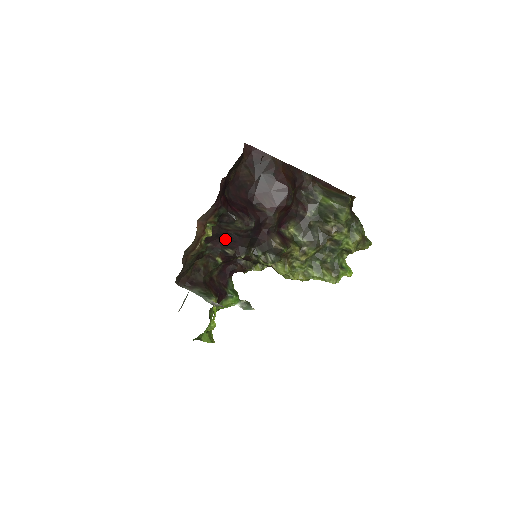
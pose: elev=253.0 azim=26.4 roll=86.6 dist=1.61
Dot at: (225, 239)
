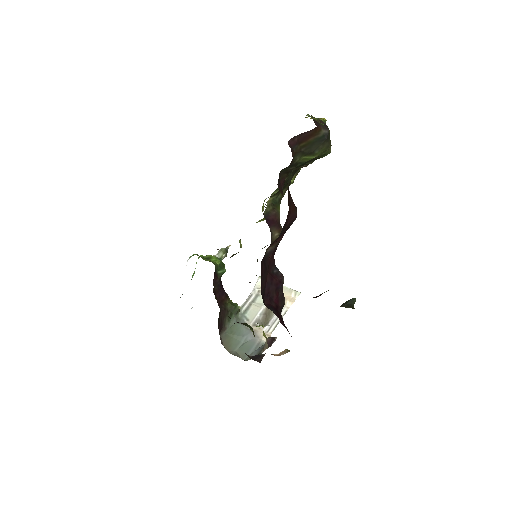
Dot at: occluded
